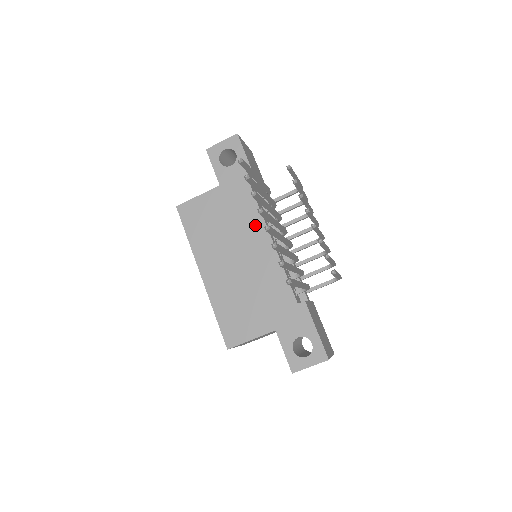
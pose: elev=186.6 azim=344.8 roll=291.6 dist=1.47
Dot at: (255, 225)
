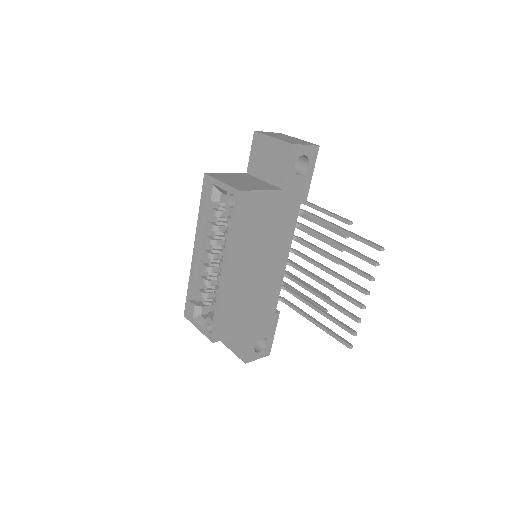
Dot at: (285, 241)
